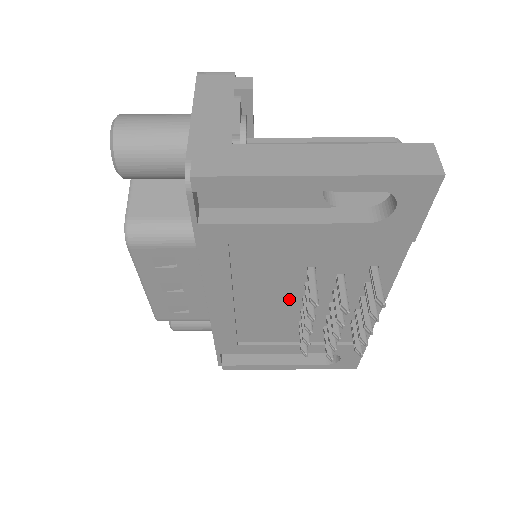
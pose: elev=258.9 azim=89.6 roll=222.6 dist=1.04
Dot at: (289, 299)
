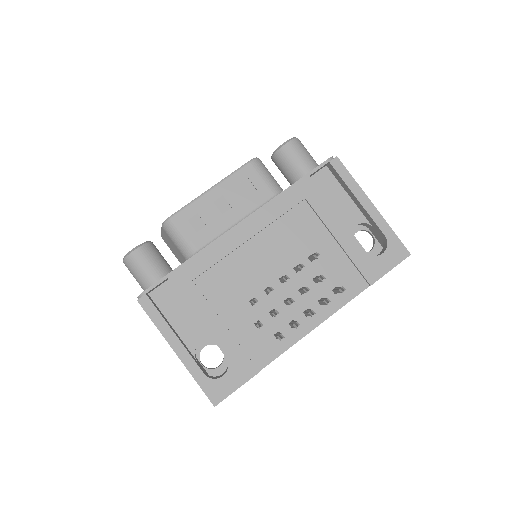
Dot at: (274, 271)
